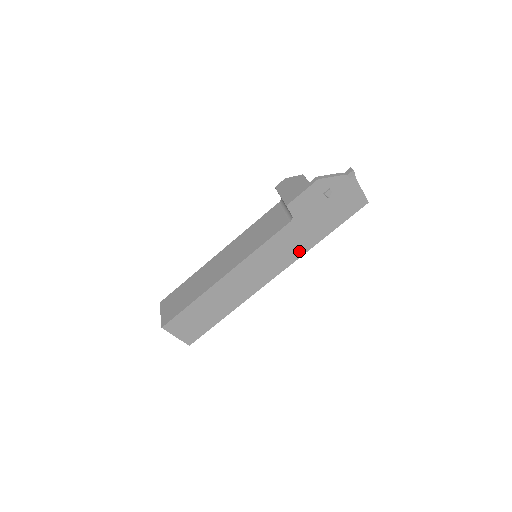
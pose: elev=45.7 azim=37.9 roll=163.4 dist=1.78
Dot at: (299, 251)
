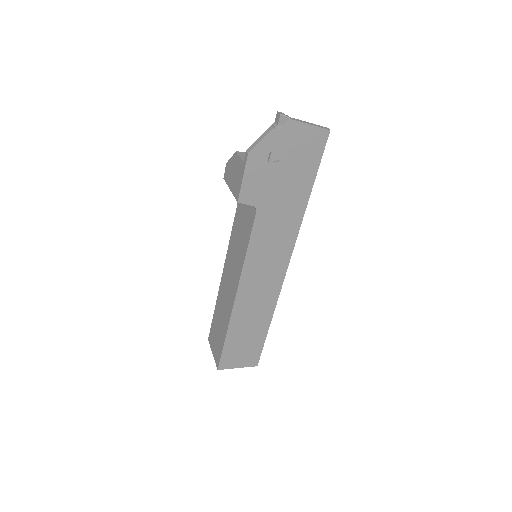
Dot at: (292, 229)
